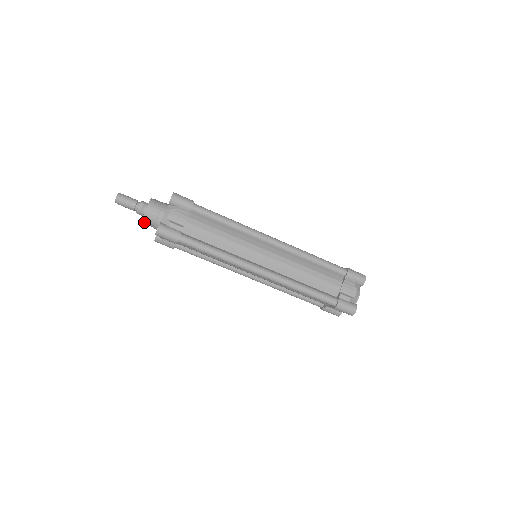
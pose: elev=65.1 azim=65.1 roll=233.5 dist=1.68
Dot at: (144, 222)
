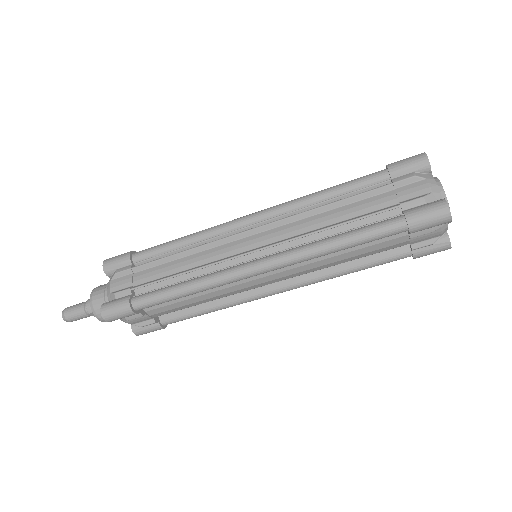
Dot at: occluded
